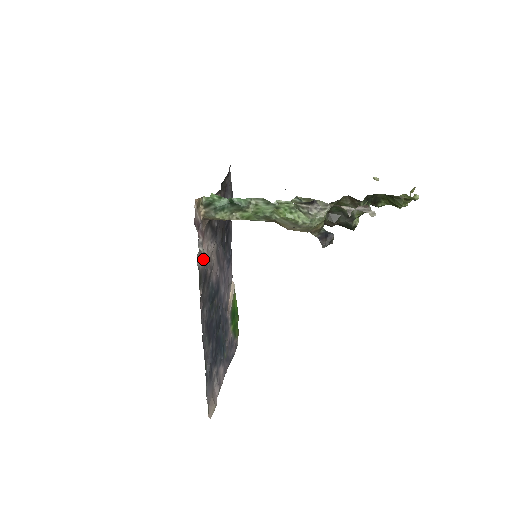
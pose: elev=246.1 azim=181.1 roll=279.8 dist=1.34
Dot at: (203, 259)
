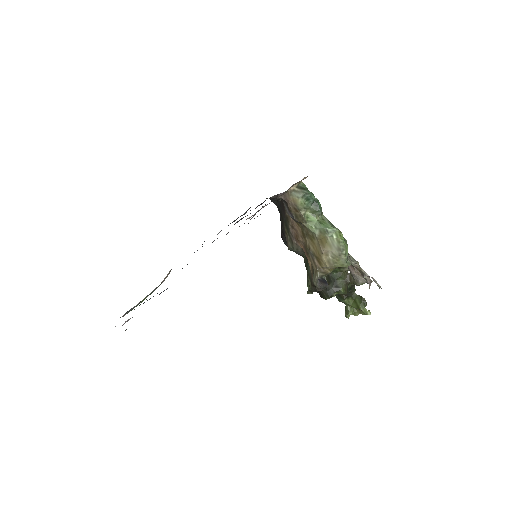
Dot at: occluded
